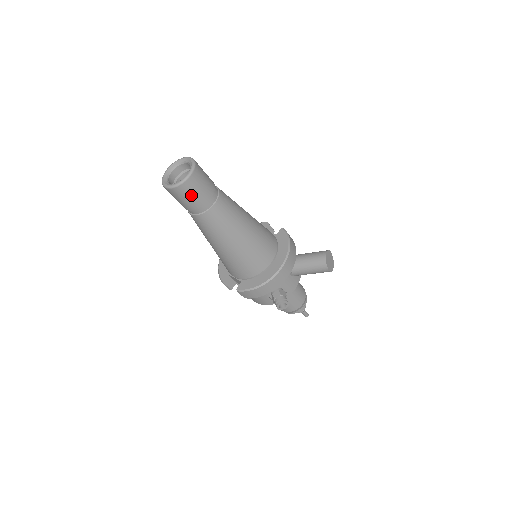
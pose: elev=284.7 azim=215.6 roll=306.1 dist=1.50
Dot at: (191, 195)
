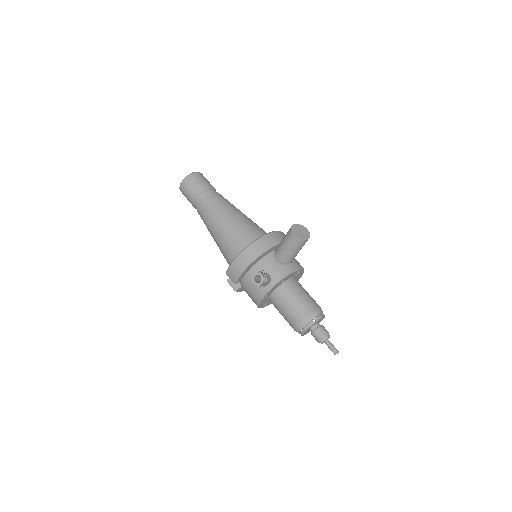
Dot at: (190, 188)
